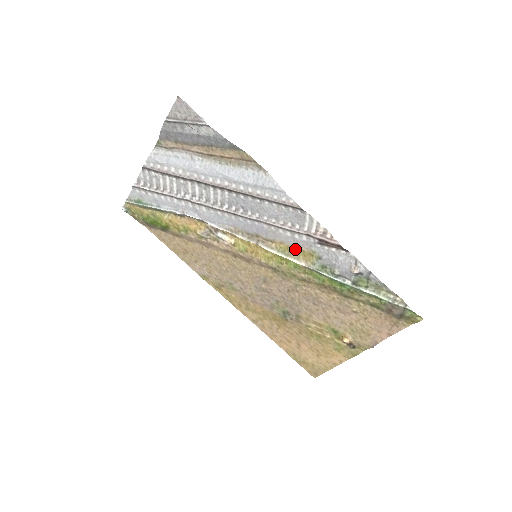
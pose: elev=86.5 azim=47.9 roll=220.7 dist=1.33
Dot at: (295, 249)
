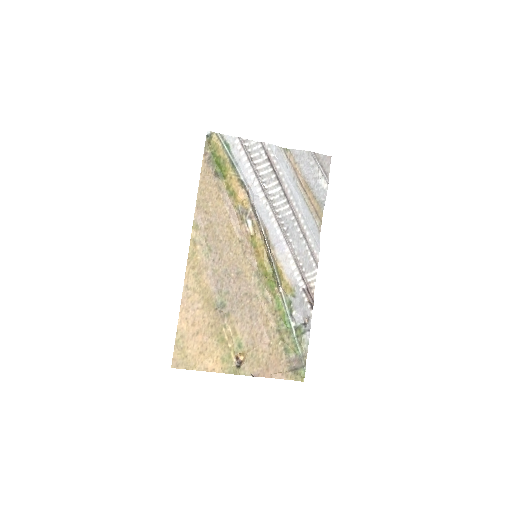
Dot at: (285, 278)
